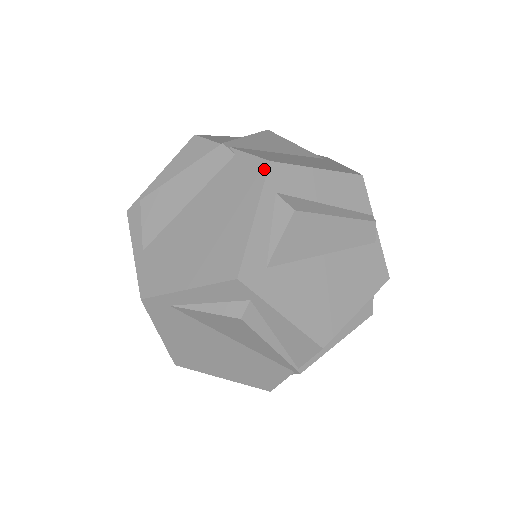
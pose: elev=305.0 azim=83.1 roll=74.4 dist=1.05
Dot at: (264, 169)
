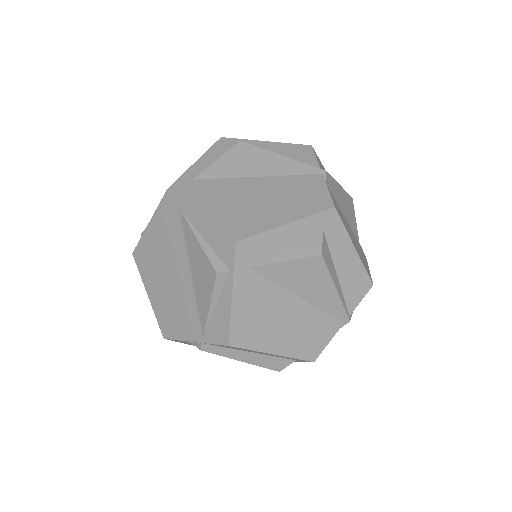
Dot at: occluded
